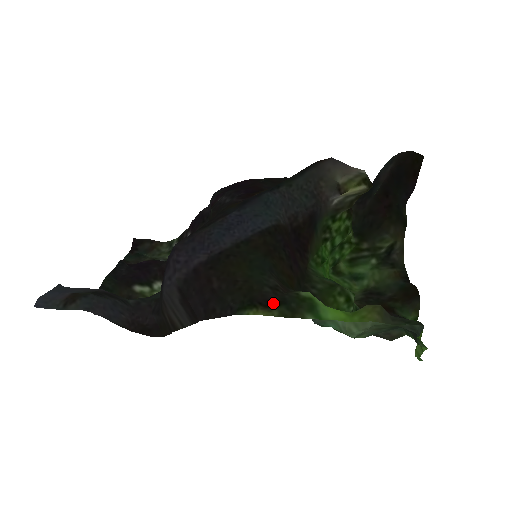
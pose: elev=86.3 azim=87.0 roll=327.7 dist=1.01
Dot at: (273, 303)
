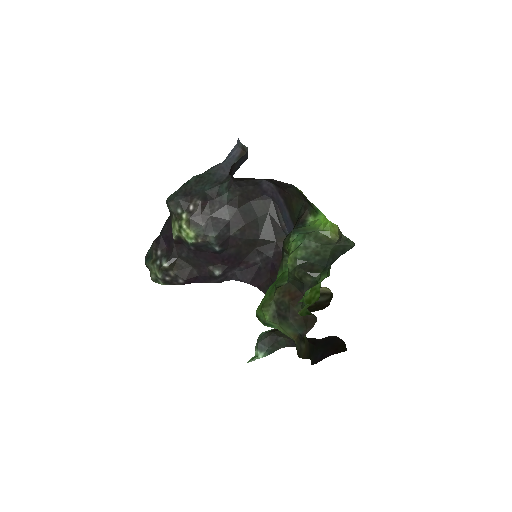
Dot at: (306, 199)
